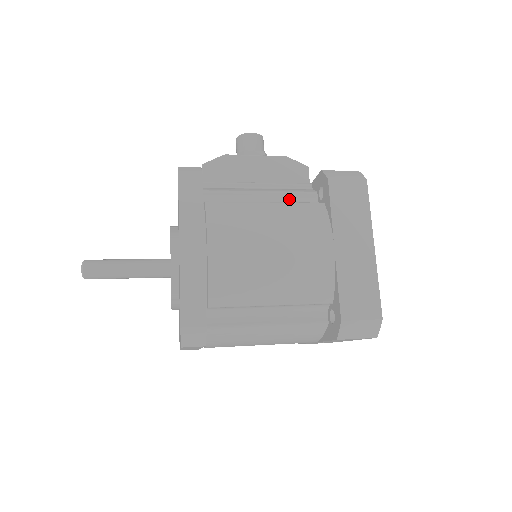
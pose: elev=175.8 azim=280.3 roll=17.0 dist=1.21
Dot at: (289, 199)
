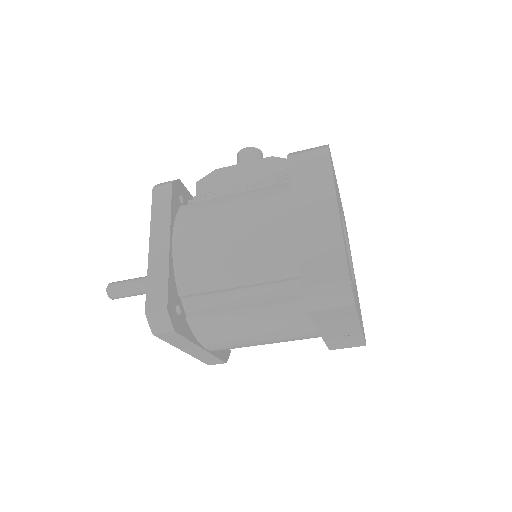
Dot at: occluded
